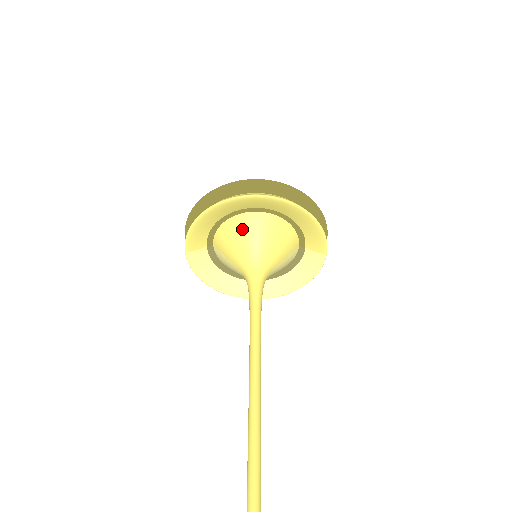
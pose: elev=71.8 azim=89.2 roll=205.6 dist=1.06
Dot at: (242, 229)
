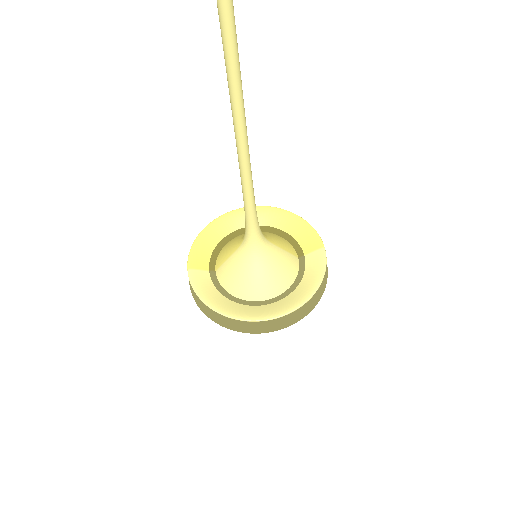
Dot at: (239, 236)
